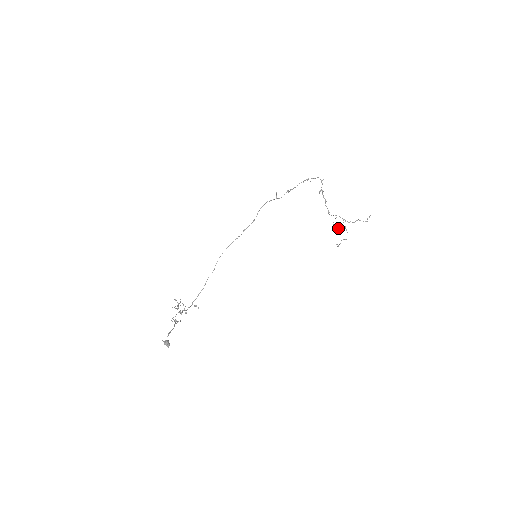
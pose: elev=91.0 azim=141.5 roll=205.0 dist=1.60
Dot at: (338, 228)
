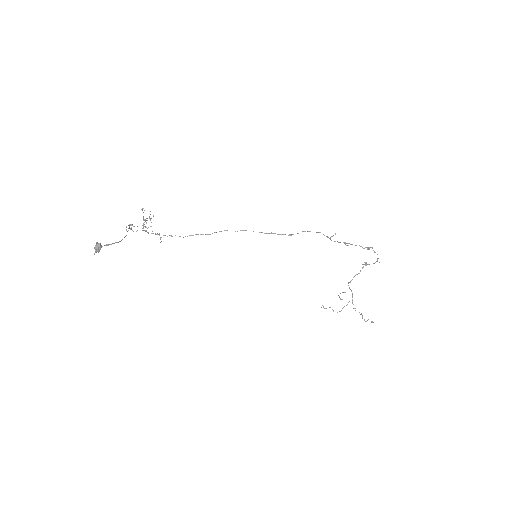
Dot at: (340, 298)
